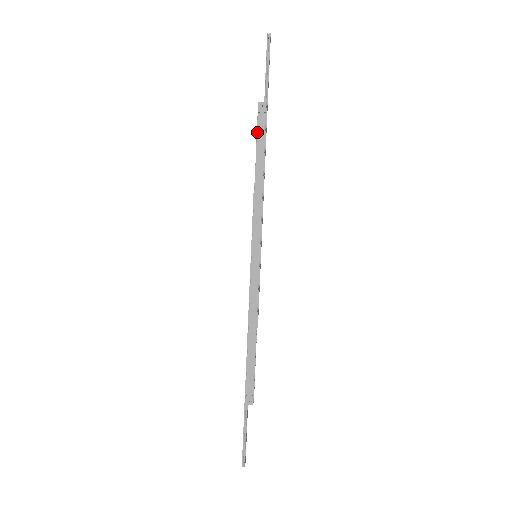
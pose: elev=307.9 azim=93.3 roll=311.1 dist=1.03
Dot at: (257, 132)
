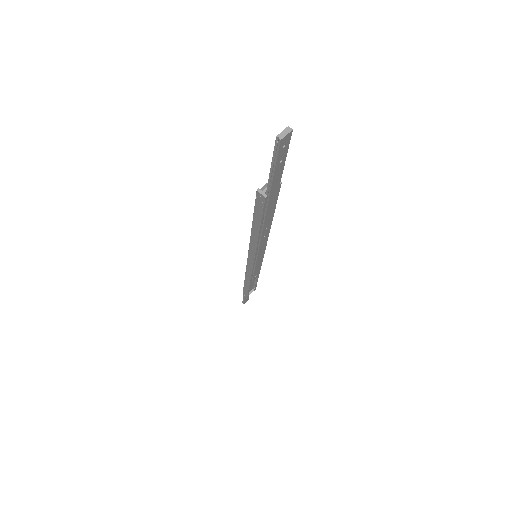
Dot at: (254, 208)
